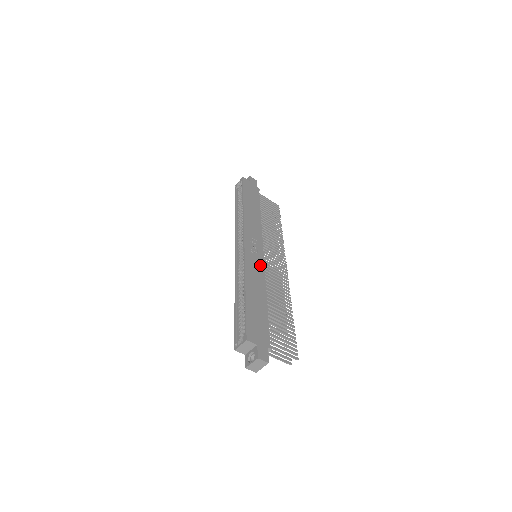
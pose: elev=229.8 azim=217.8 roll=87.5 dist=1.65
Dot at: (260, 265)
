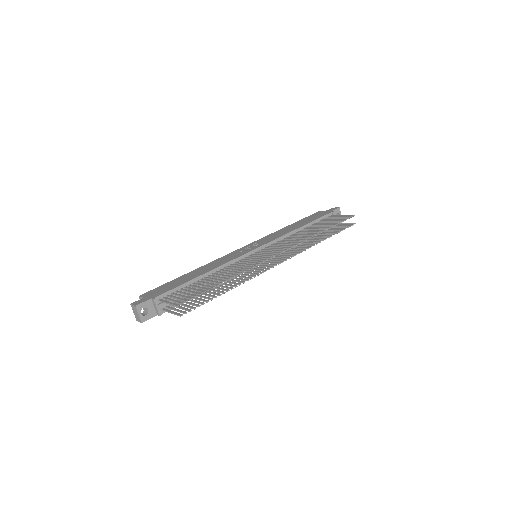
Dot at: (236, 256)
